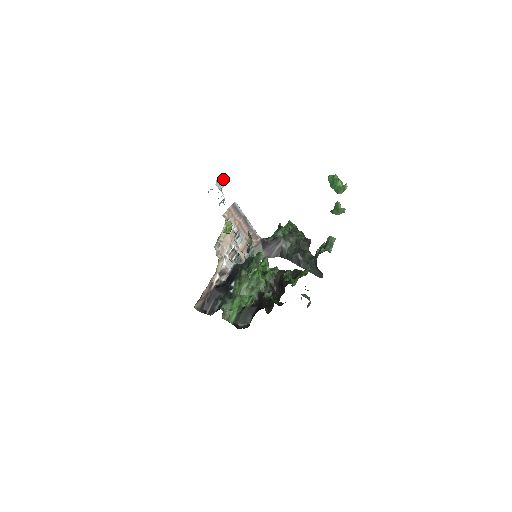
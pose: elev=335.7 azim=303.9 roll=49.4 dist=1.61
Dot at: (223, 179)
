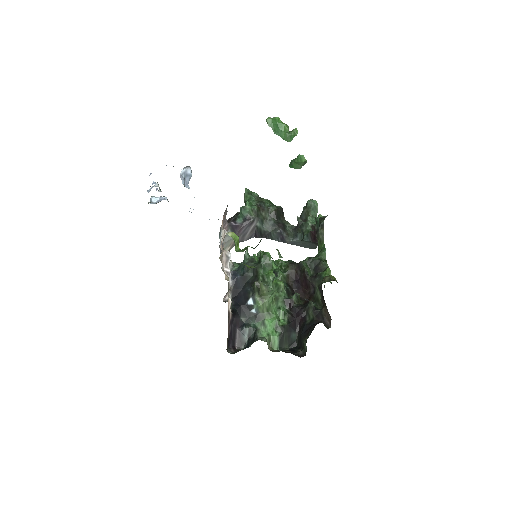
Dot at: (187, 172)
